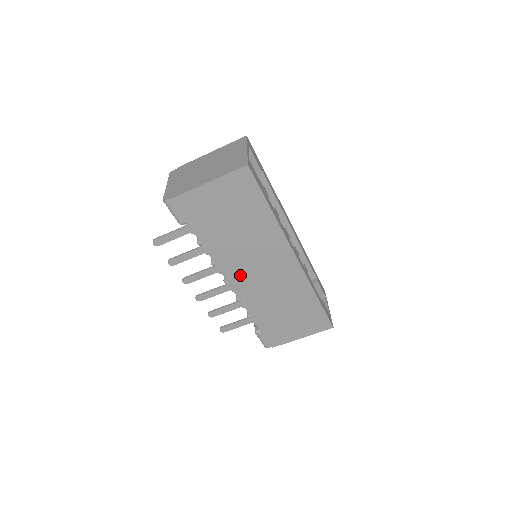
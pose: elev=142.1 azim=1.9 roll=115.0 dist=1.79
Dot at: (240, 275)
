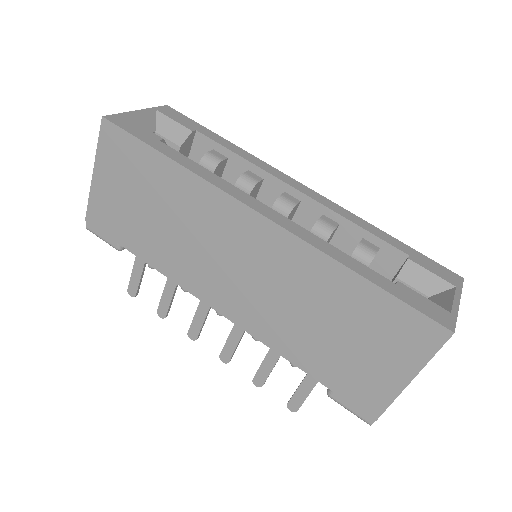
Dot at: (219, 290)
